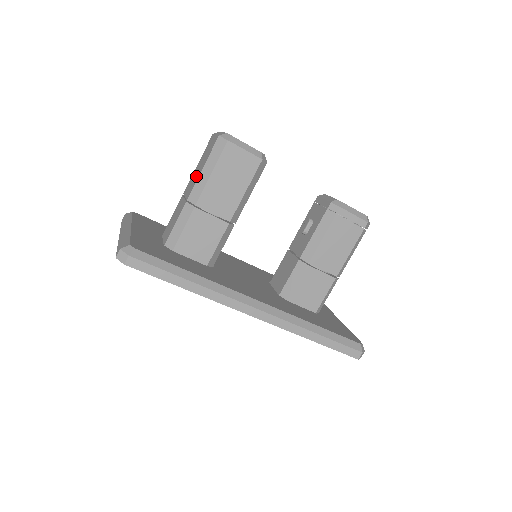
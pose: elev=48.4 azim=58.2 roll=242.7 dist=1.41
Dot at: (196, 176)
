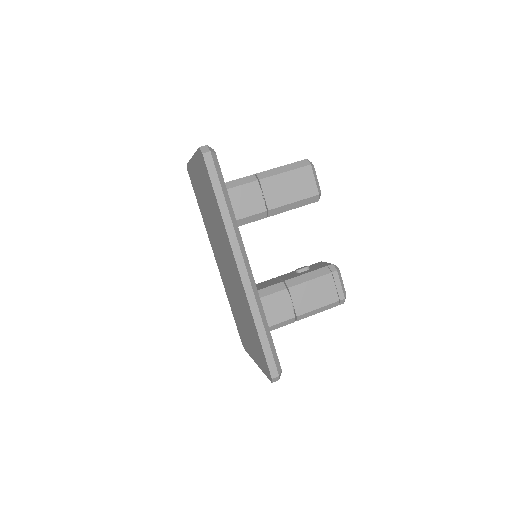
Dot at: occluded
